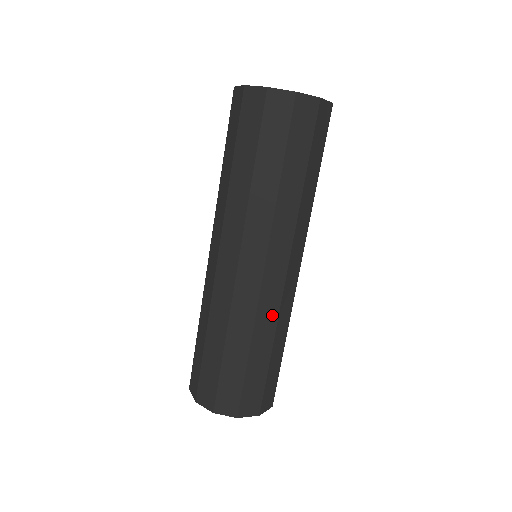
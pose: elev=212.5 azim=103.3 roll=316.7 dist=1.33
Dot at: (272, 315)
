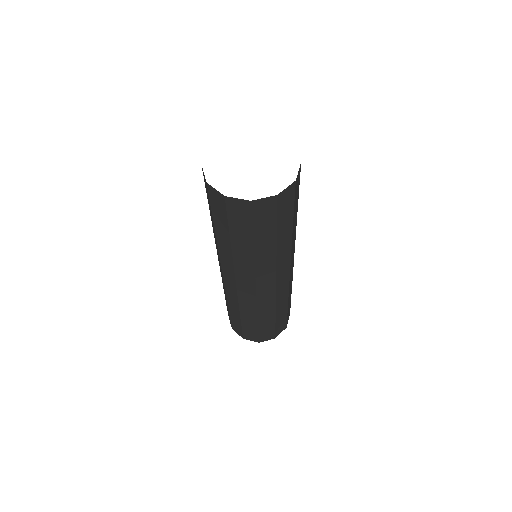
Dot at: (270, 304)
